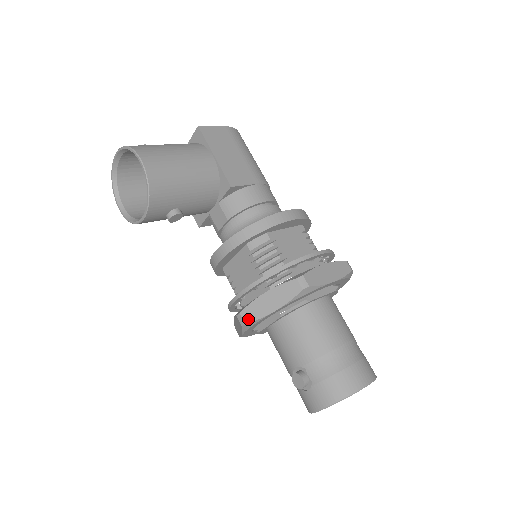
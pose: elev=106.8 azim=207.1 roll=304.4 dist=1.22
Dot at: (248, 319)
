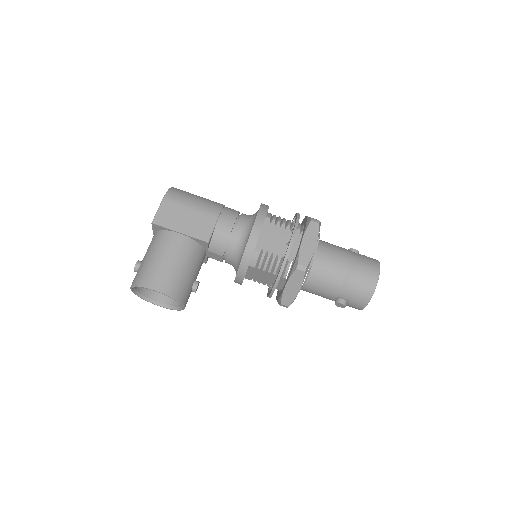
Dot at: (288, 304)
